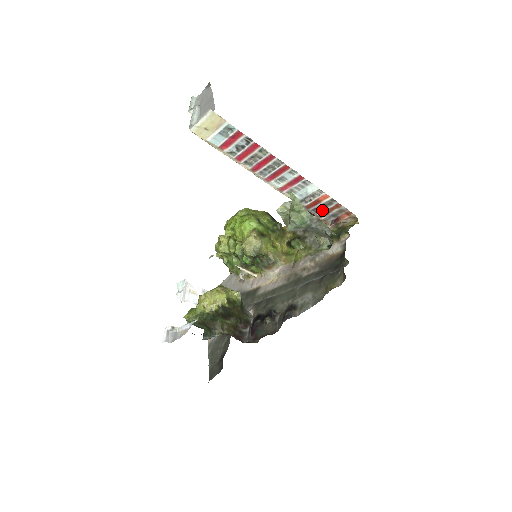
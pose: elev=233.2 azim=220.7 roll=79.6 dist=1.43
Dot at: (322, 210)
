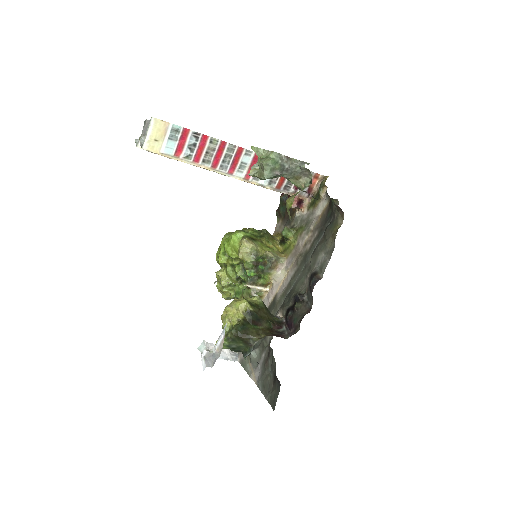
Dot at: (292, 185)
